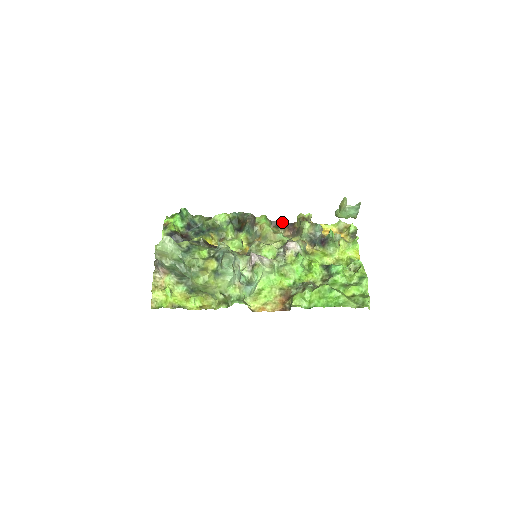
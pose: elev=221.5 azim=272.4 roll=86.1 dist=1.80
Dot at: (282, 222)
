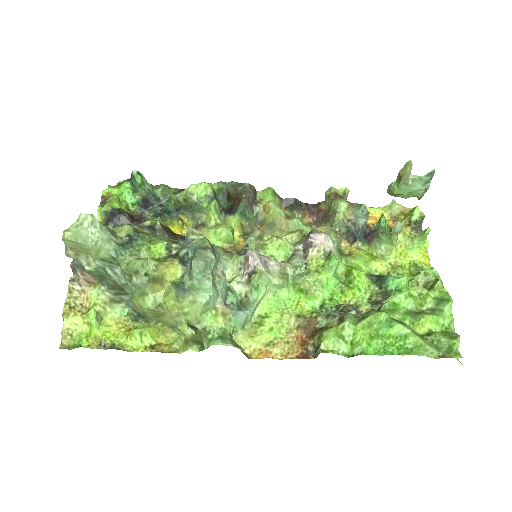
Dot at: (299, 201)
